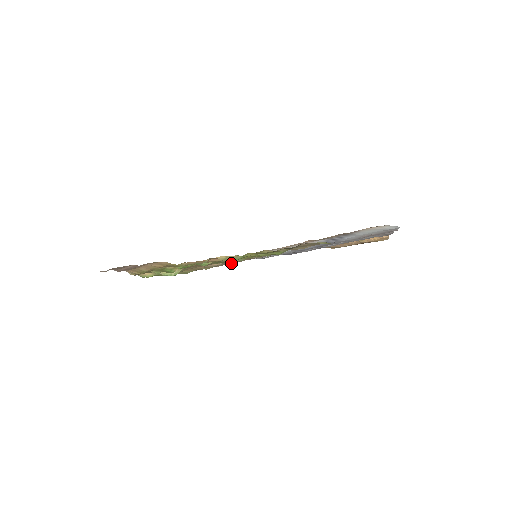
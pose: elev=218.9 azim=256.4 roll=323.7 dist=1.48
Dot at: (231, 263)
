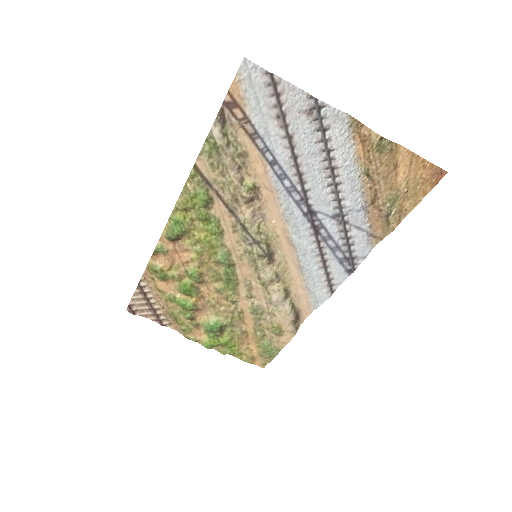
Dot at: (273, 299)
